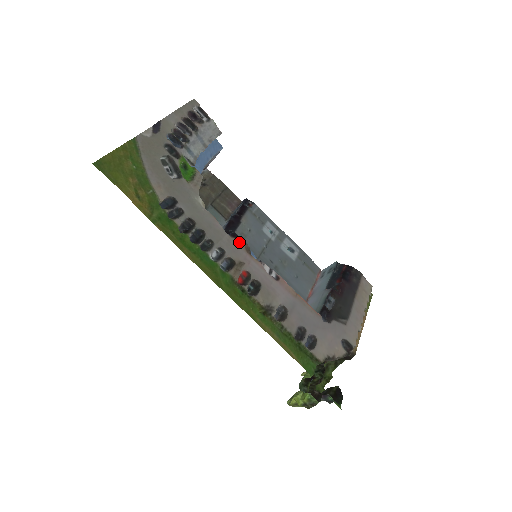
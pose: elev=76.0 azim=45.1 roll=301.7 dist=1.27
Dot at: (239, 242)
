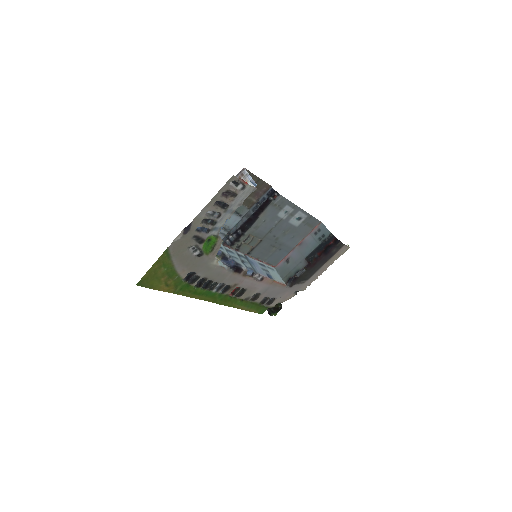
Dot at: (239, 273)
